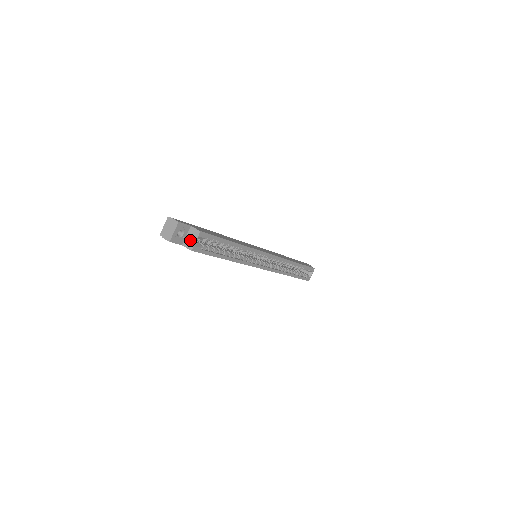
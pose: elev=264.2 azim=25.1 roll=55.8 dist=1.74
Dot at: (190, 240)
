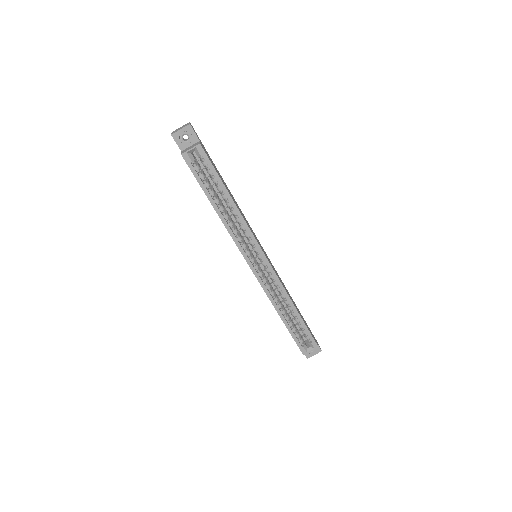
Dot at: (188, 148)
